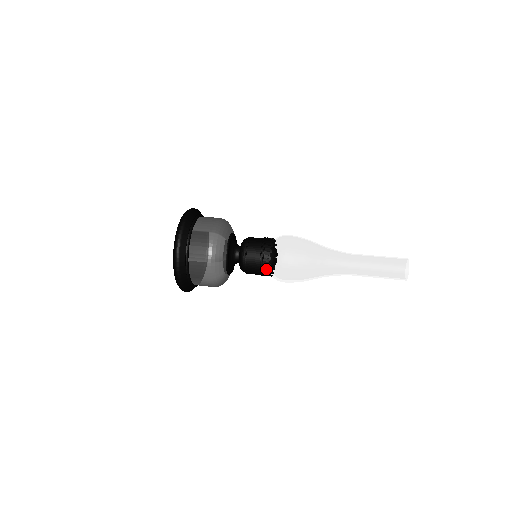
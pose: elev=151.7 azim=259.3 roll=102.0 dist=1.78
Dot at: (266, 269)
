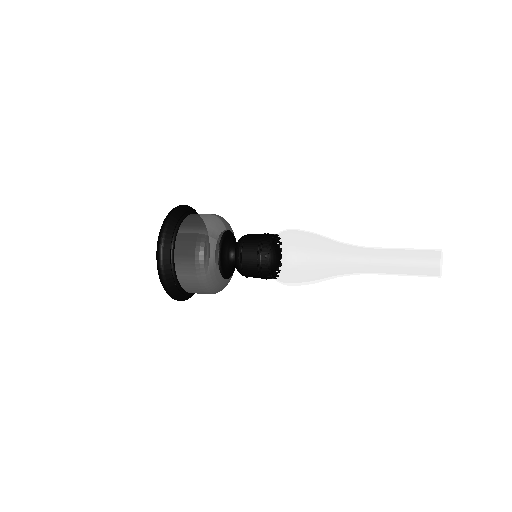
Dot at: (265, 254)
